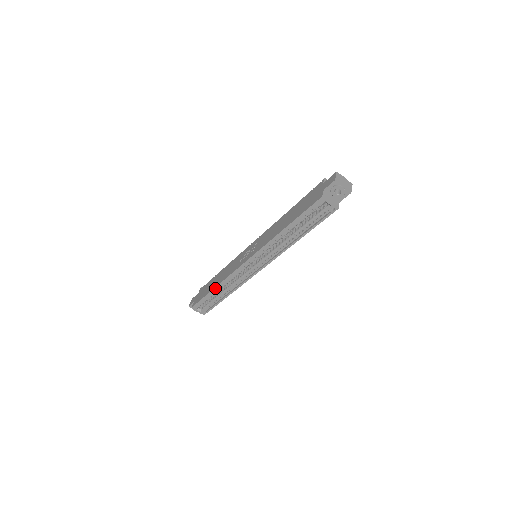
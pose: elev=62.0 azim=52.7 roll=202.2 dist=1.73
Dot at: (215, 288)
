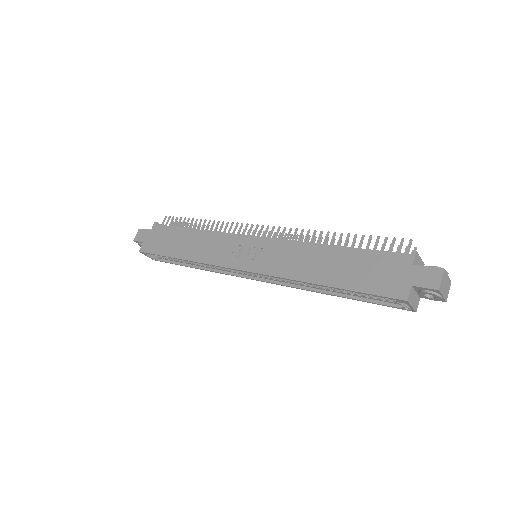
Dot at: (182, 259)
